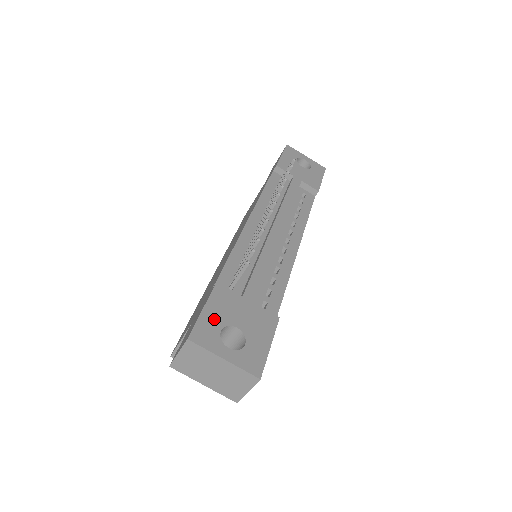
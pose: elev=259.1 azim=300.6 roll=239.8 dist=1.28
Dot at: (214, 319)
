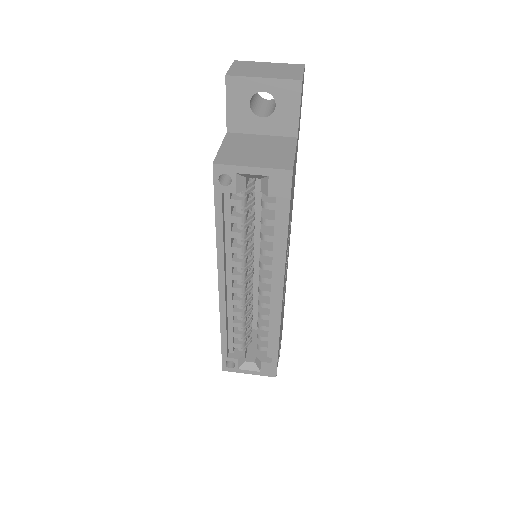
Dot at: occluded
